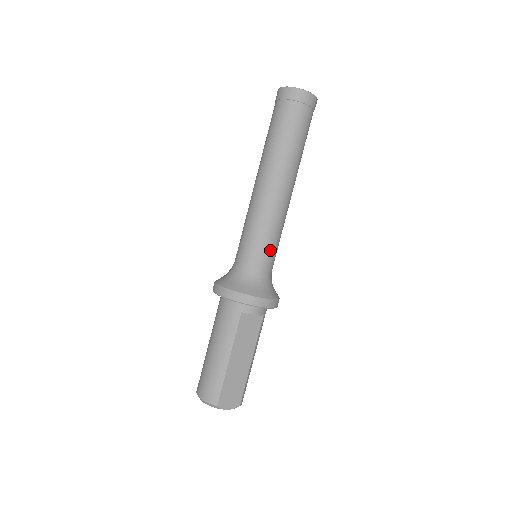
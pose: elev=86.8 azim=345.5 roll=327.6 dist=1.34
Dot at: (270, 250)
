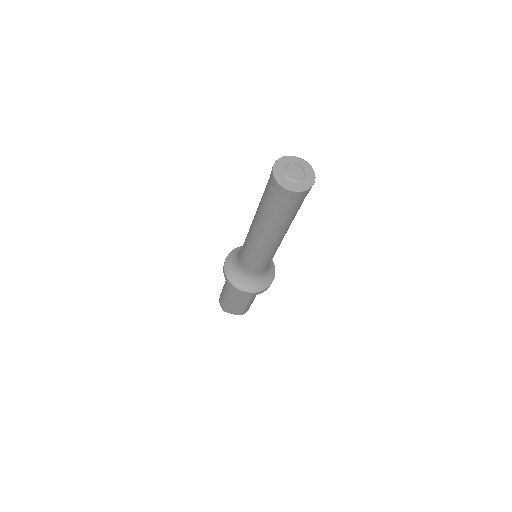
Dot at: (257, 266)
